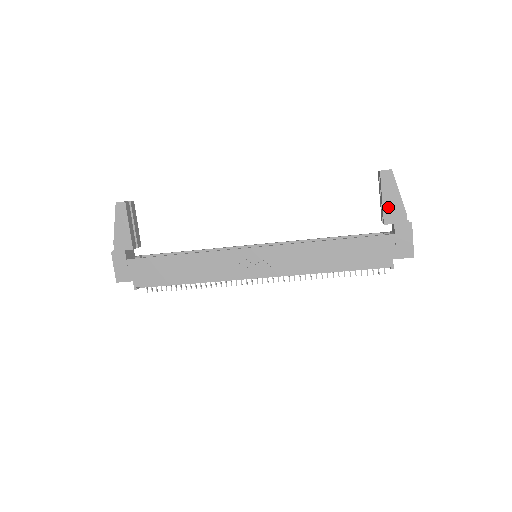
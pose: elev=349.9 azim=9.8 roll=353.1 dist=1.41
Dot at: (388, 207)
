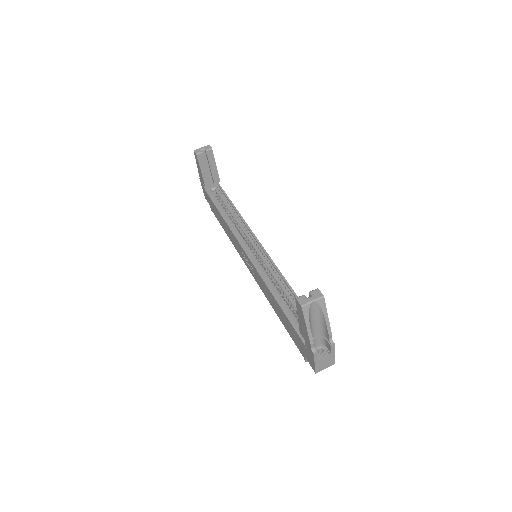
Dot at: (301, 326)
